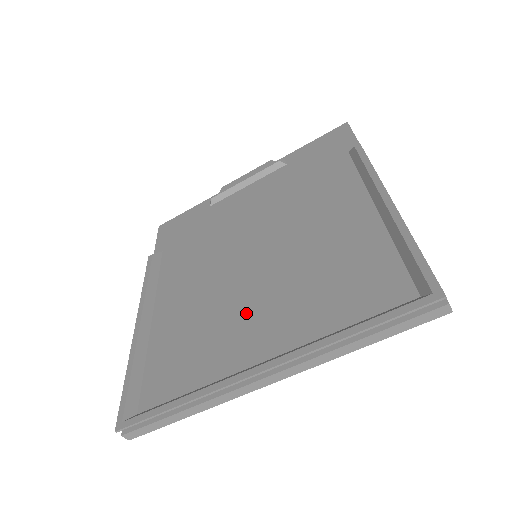
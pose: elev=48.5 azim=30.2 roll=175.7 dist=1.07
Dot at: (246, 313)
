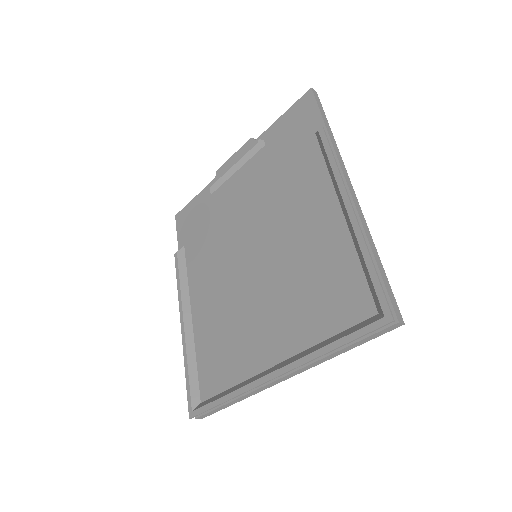
Dot at: (257, 318)
